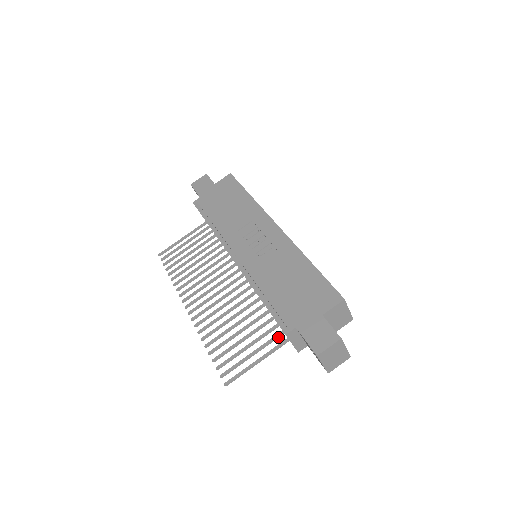
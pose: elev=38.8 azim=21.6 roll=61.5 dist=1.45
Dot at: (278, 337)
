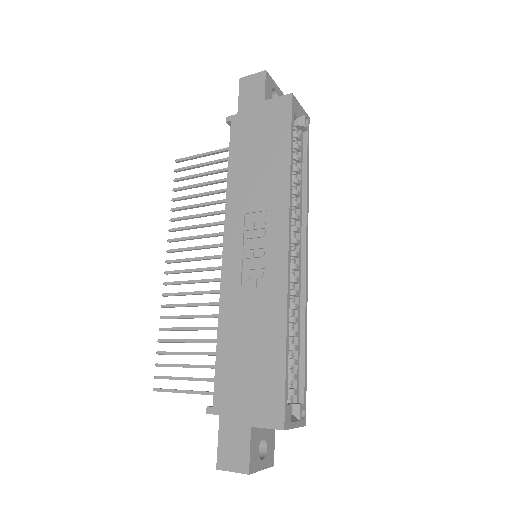
Dot at: occluded
